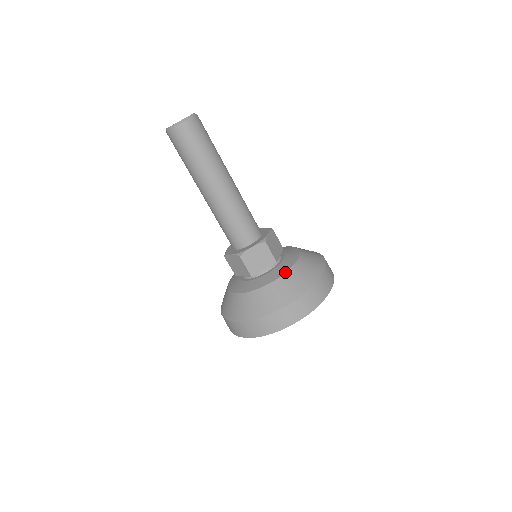
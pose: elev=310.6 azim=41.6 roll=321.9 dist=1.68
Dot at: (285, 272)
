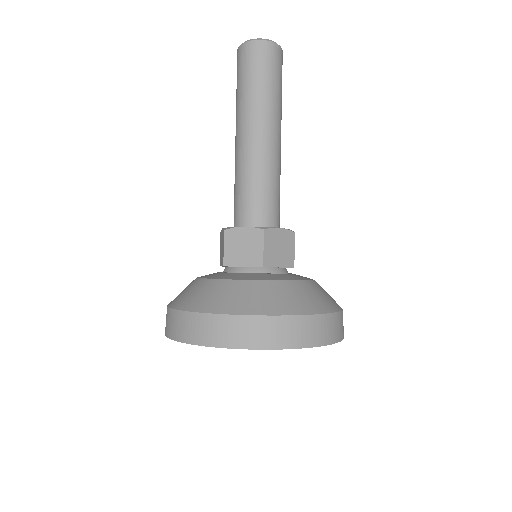
Dot at: (310, 279)
